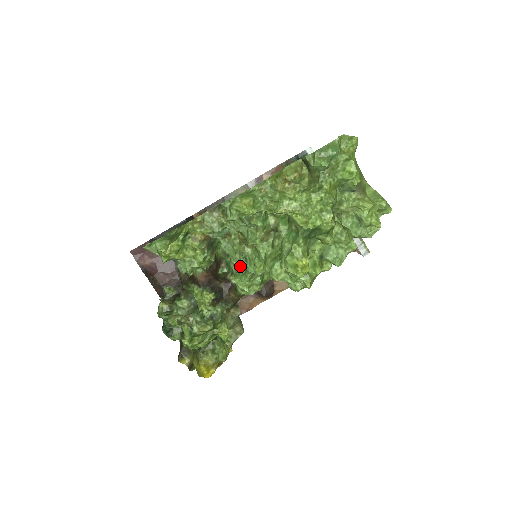
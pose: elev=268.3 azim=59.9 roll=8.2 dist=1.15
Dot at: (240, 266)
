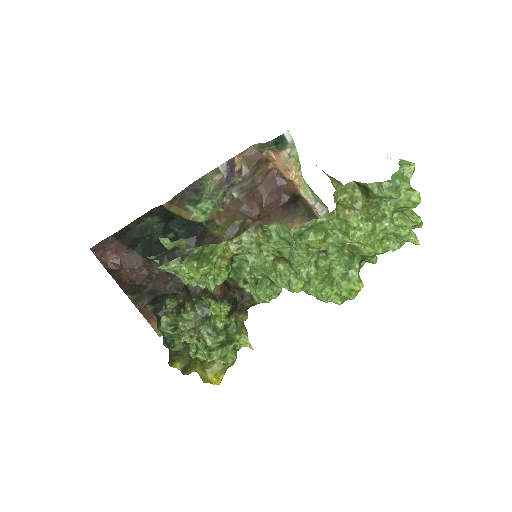
Dot at: (262, 278)
